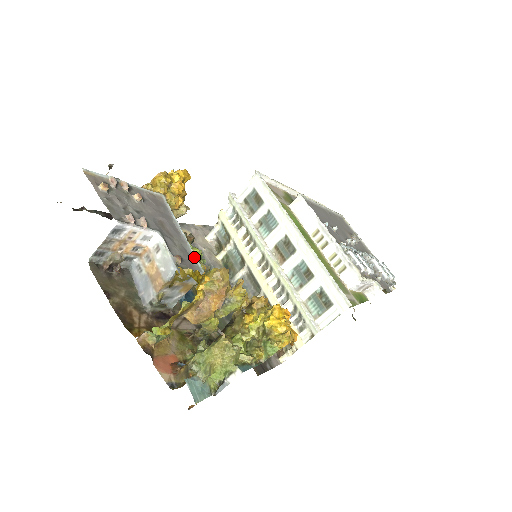
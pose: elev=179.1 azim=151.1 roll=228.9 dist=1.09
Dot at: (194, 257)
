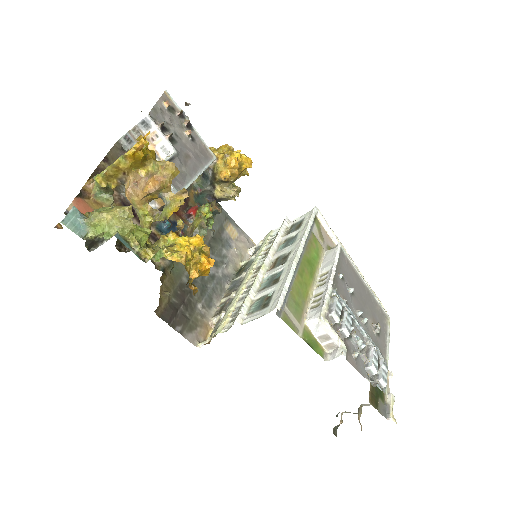
Dot at: (186, 185)
